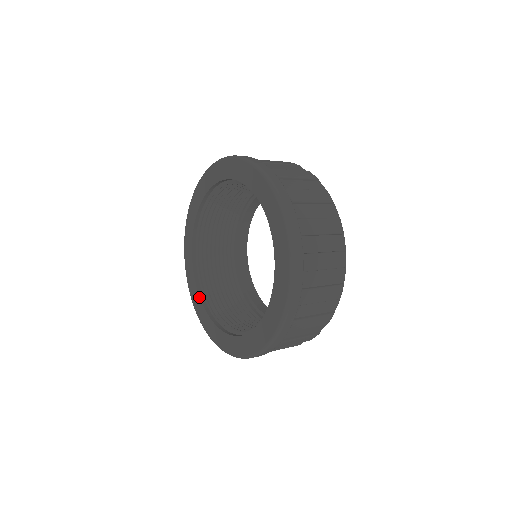
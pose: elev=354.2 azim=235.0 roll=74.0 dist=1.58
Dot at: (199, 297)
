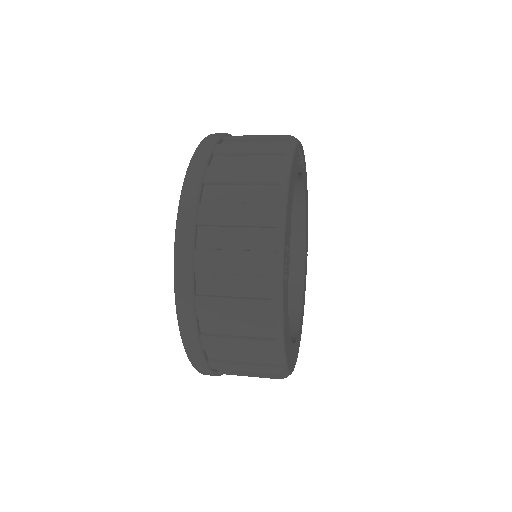
Dot at: occluded
